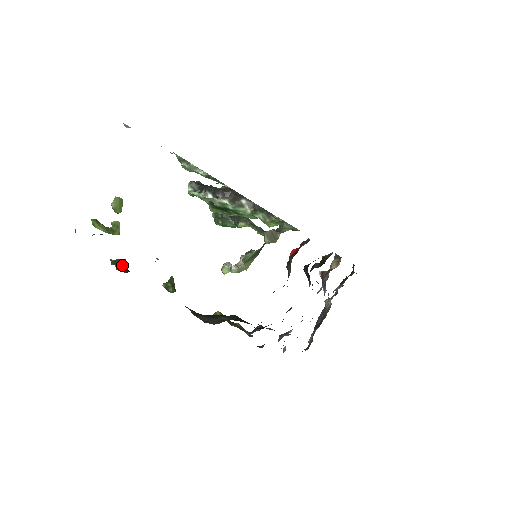
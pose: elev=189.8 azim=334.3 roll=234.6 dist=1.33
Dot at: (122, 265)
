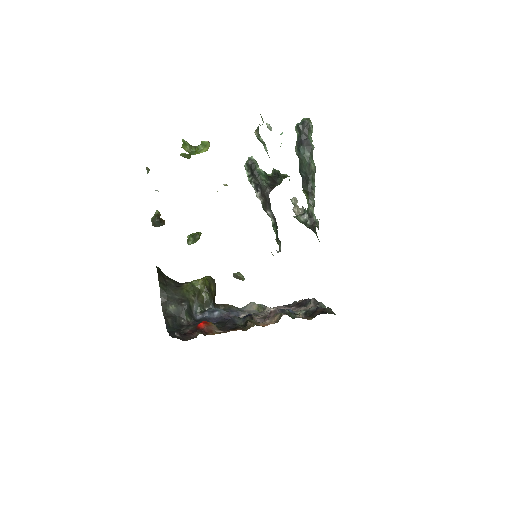
Dot at: (156, 223)
